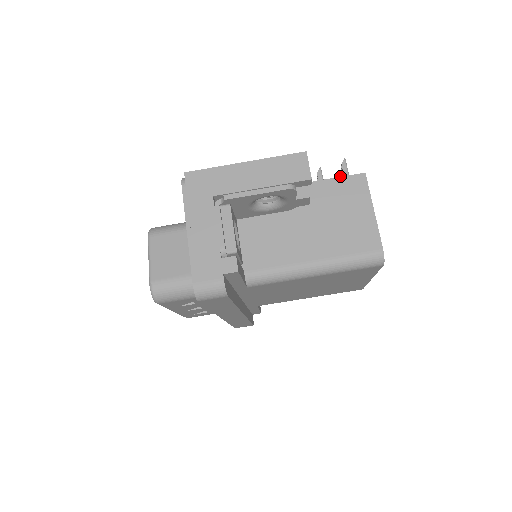
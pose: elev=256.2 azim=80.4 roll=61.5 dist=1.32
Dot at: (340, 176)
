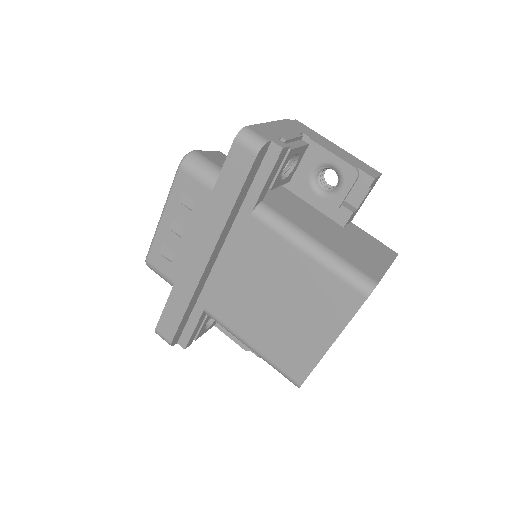
Dot at: occluded
